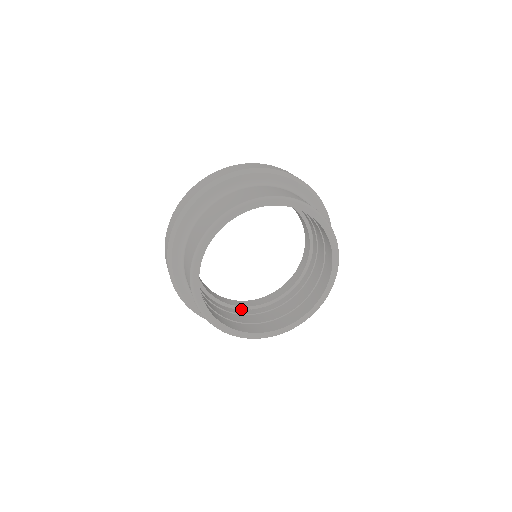
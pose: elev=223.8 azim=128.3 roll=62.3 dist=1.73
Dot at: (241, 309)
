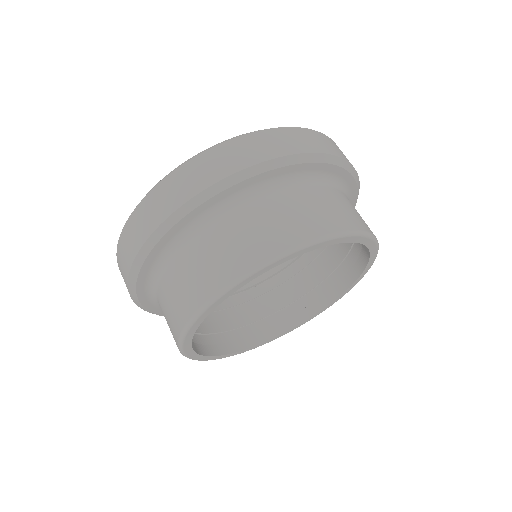
Dot at: occluded
